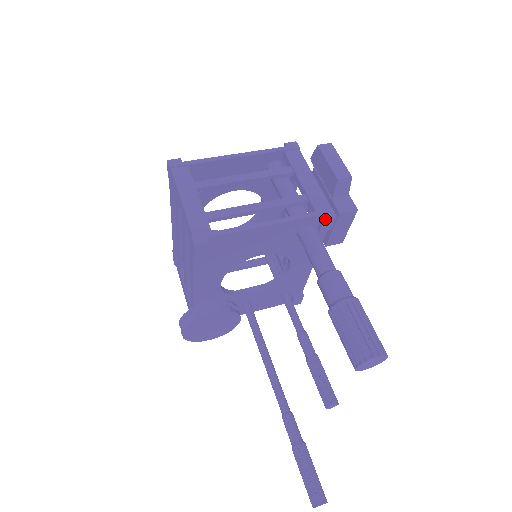
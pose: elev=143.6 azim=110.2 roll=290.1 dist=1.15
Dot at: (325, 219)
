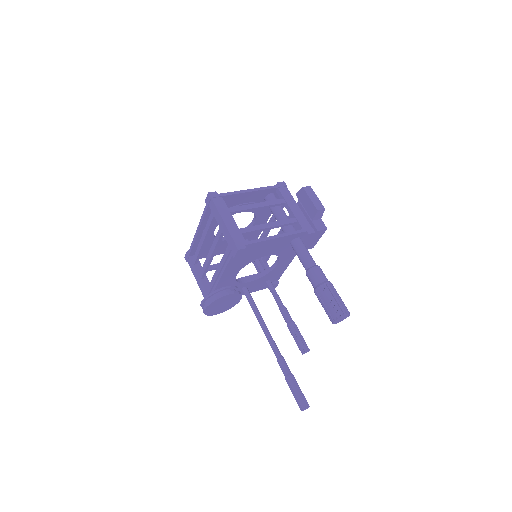
Dot at: (309, 234)
